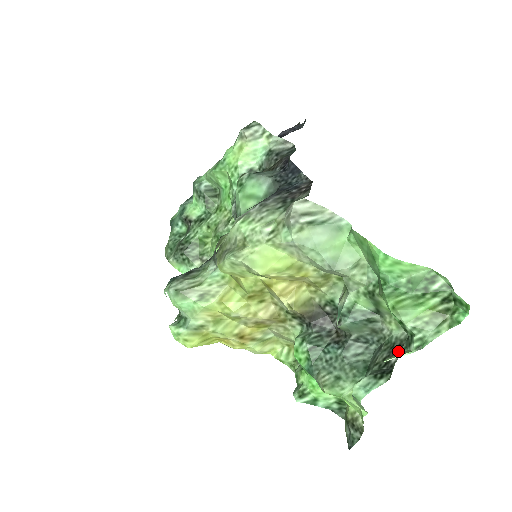
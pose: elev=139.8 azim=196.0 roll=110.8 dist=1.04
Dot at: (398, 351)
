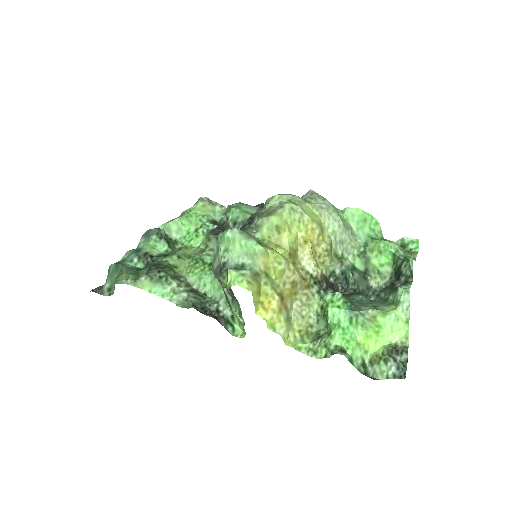
Dot at: (395, 283)
